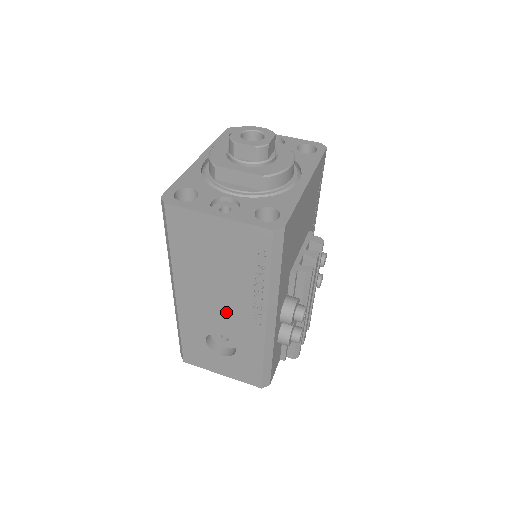
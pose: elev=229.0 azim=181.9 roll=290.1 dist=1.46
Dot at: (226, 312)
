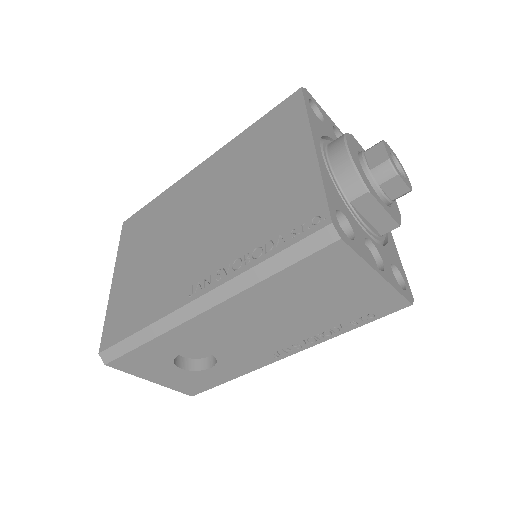
Dot at: (252, 341)
